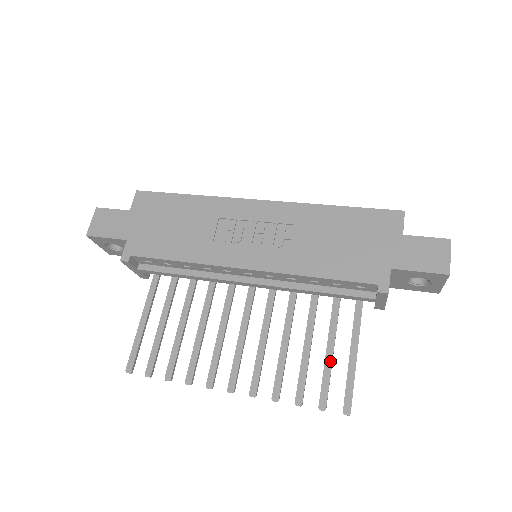
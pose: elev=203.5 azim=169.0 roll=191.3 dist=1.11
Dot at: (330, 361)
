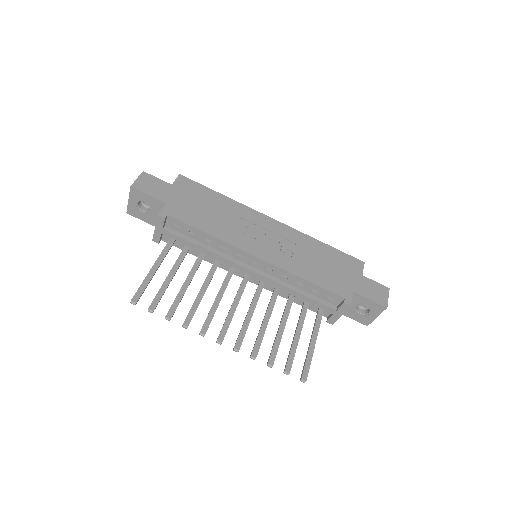
Dot at: (297, 343)
